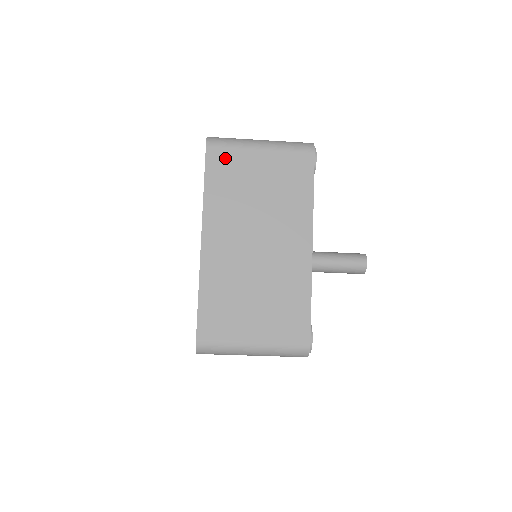
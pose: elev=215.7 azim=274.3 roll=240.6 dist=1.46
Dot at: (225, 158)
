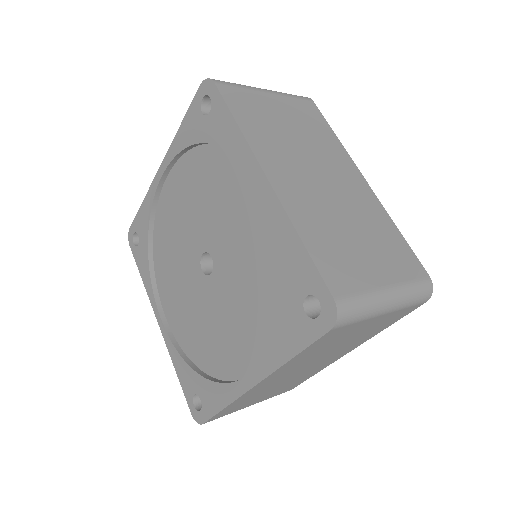
Dot at: (340, 332)
